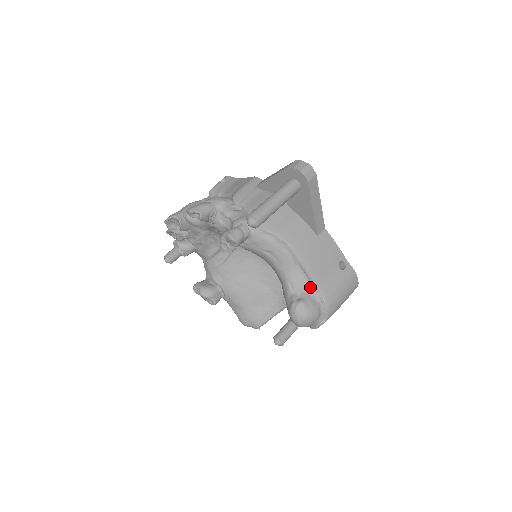
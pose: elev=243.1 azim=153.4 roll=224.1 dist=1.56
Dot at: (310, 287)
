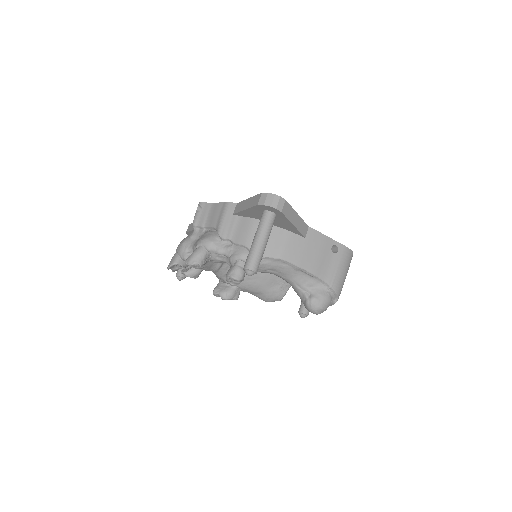
Dot at: (315, 282)
